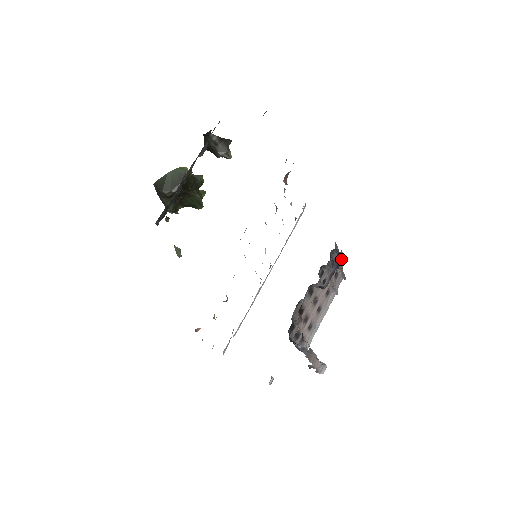
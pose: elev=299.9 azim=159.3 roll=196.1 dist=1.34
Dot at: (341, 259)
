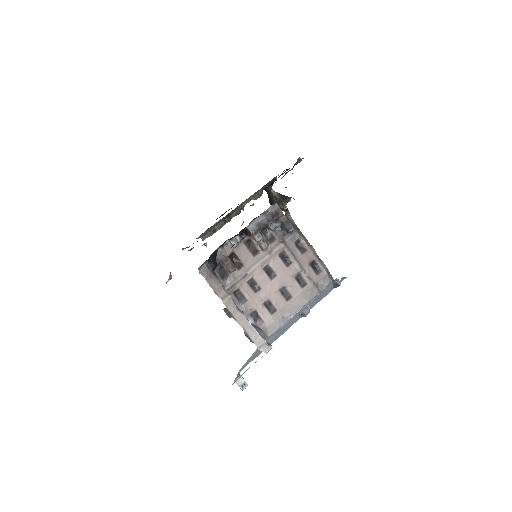
Dot at: (280, 216)
